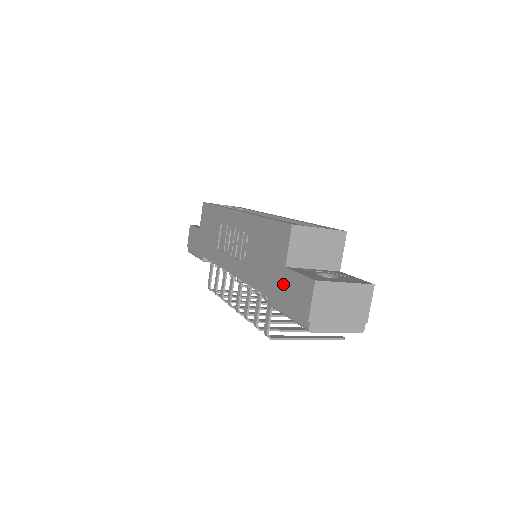
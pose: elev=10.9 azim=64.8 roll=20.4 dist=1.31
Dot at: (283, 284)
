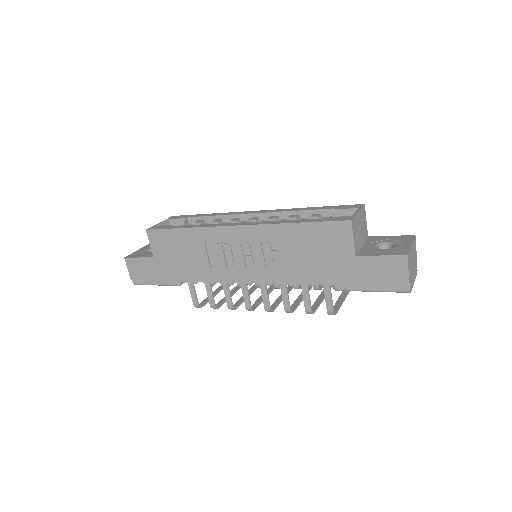
Dot at: (358, 269)
